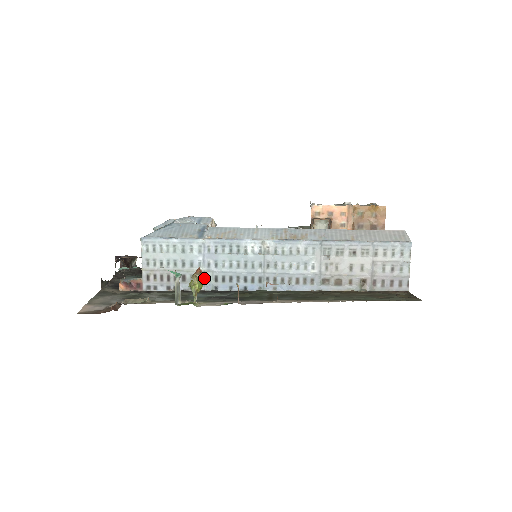
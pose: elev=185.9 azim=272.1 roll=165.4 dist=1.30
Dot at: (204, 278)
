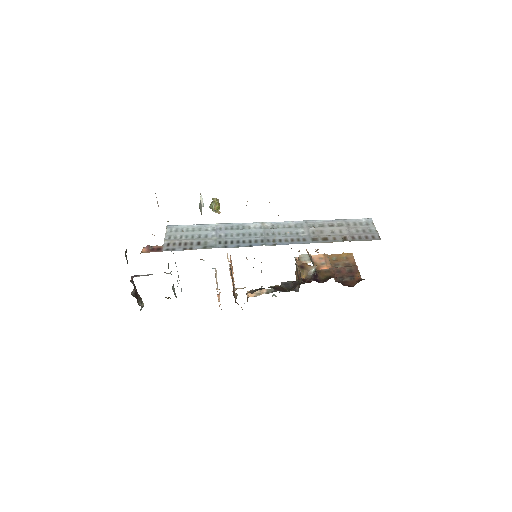
Dot at: (216, 242)
